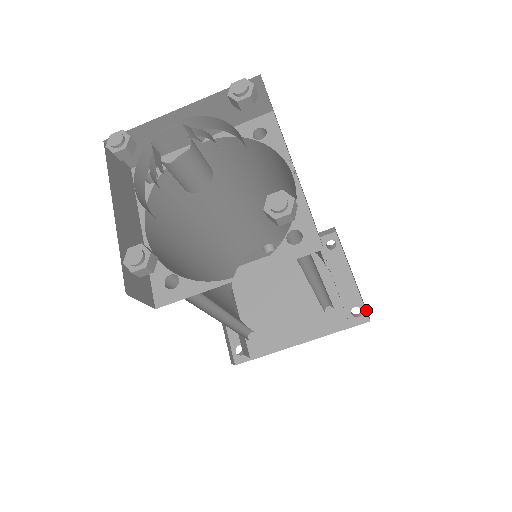
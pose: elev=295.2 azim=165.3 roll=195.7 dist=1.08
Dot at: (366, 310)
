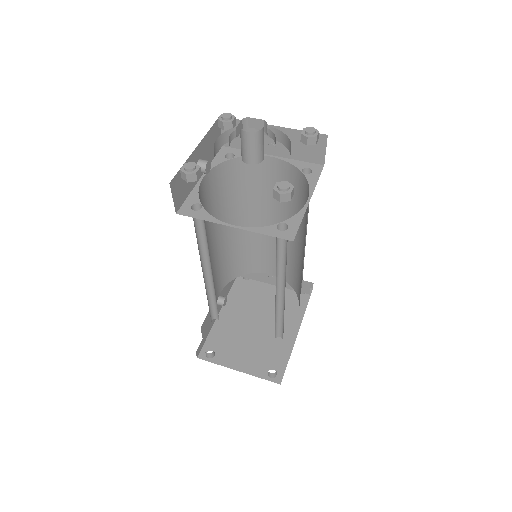
Dot at: occluded
